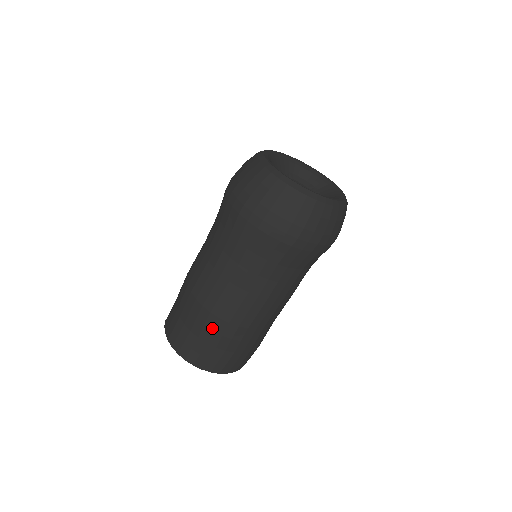
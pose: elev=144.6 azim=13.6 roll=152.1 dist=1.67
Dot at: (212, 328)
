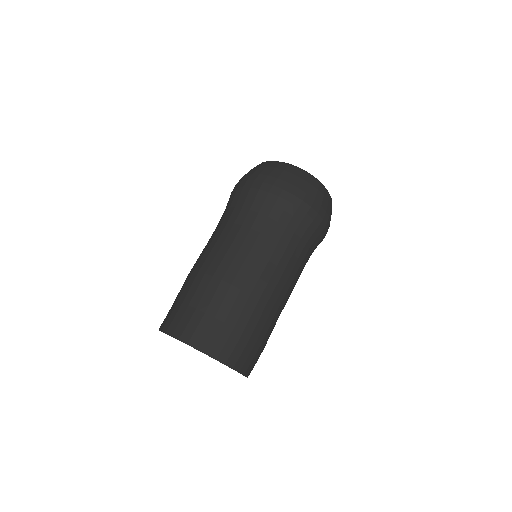
Dot at: (241, 308)
